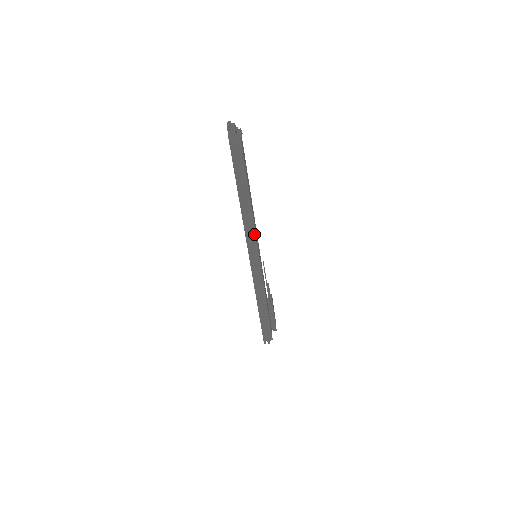
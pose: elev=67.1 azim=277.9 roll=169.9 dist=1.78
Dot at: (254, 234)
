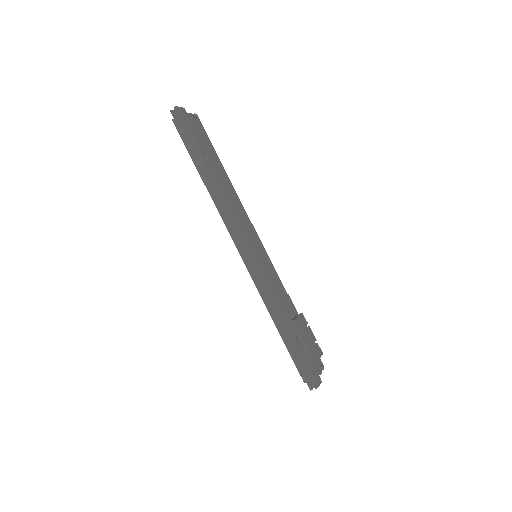
Dot at: (233, 221)
